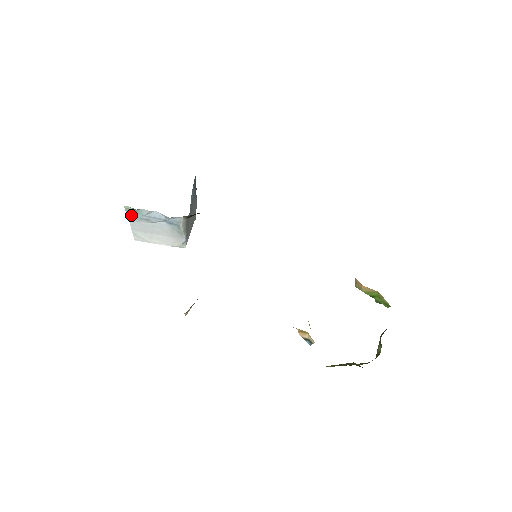
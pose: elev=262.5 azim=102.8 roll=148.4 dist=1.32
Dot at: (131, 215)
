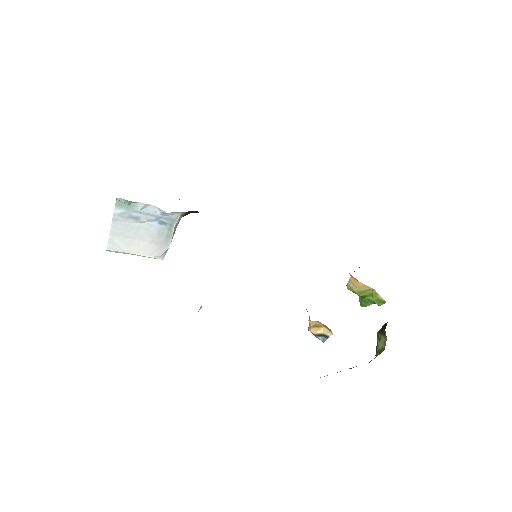
Dot at: (119, 211)
